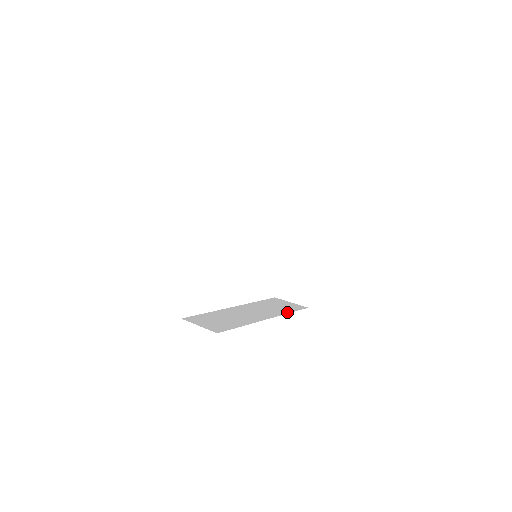
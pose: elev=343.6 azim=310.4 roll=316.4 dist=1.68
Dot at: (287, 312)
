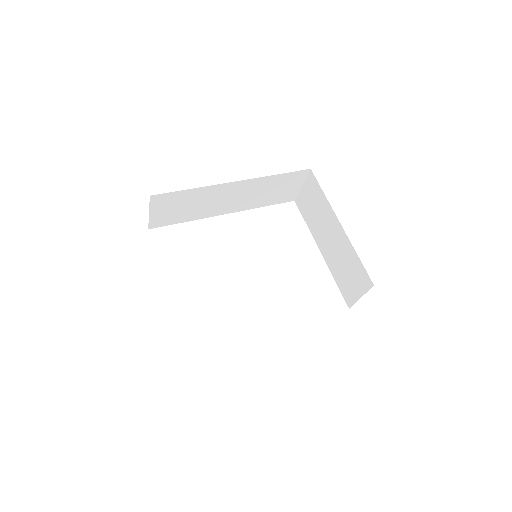
Dot at: occluded
